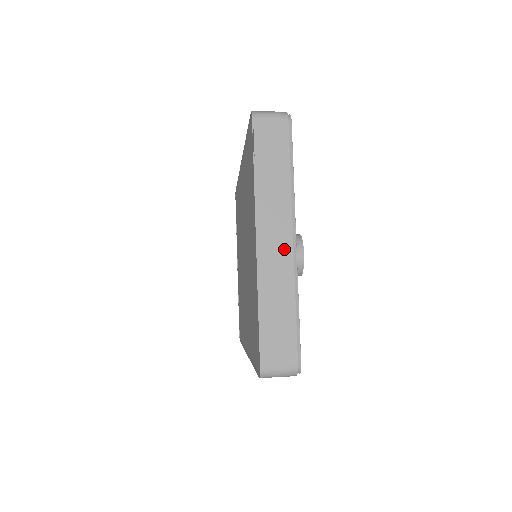
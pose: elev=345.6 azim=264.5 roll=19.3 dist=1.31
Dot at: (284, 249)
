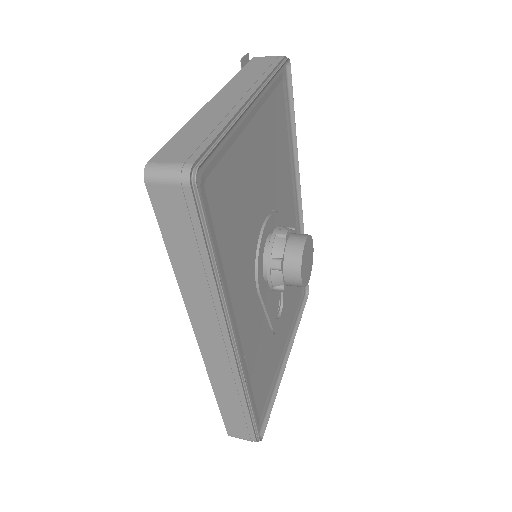
Dot at: (236, 102)
